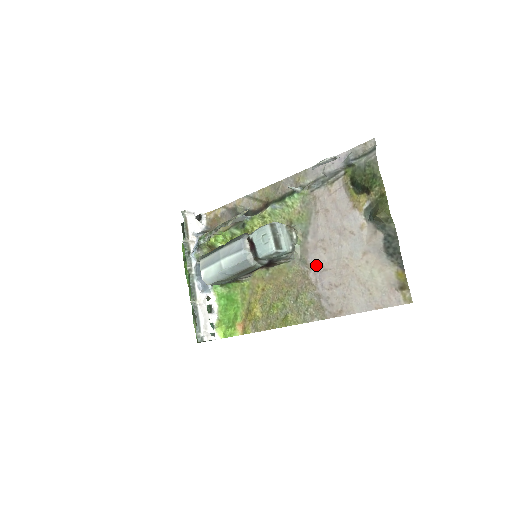
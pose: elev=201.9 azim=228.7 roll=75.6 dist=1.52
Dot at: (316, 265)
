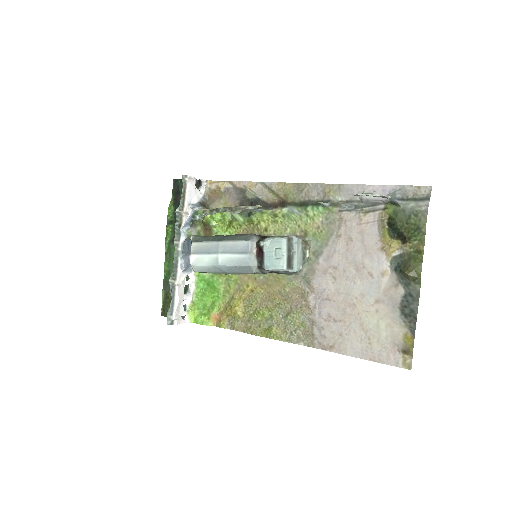
Dot at: (320, 290)
